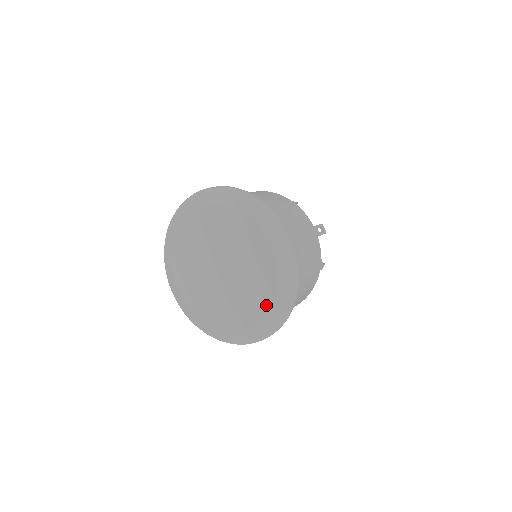
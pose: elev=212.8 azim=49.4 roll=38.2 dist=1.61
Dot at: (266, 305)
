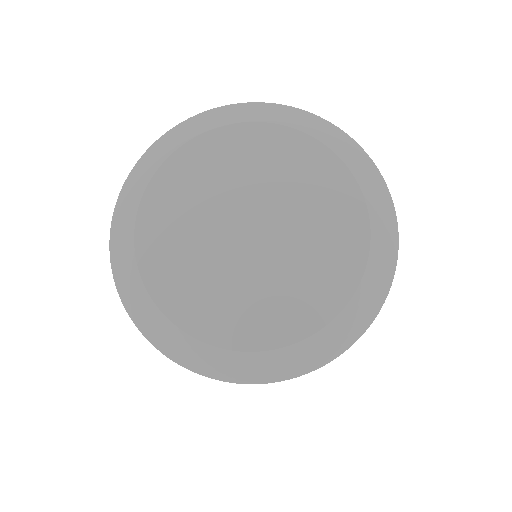
Dot at: (318, 318)
